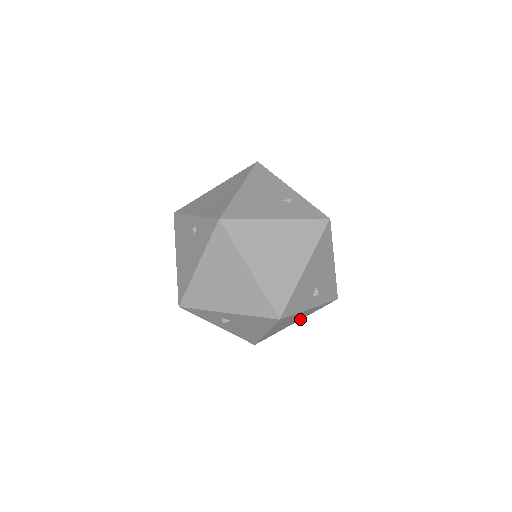
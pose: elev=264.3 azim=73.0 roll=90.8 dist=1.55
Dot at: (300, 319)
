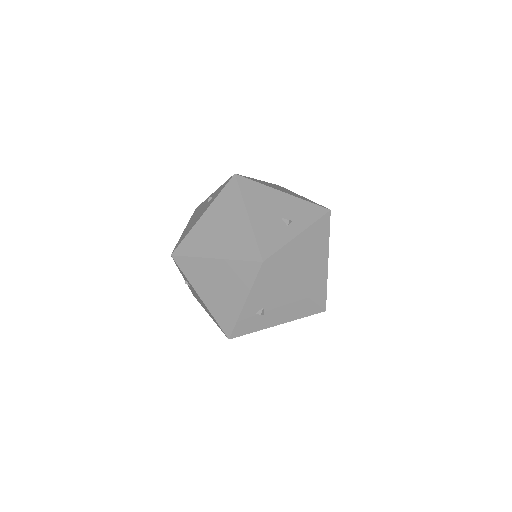
Dot at: (327, 255)
